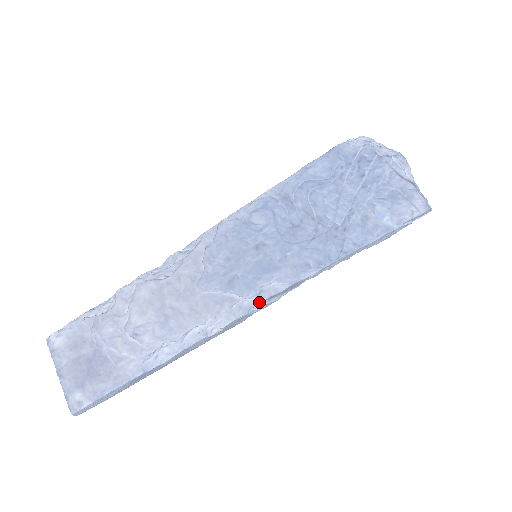
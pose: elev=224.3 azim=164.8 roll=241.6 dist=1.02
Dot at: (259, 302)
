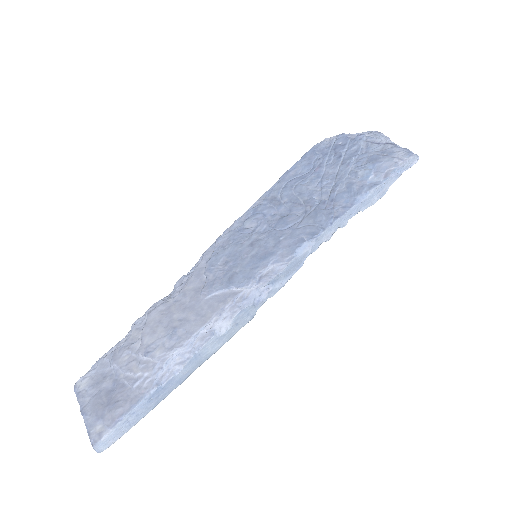
Dot at: (262, 289)
